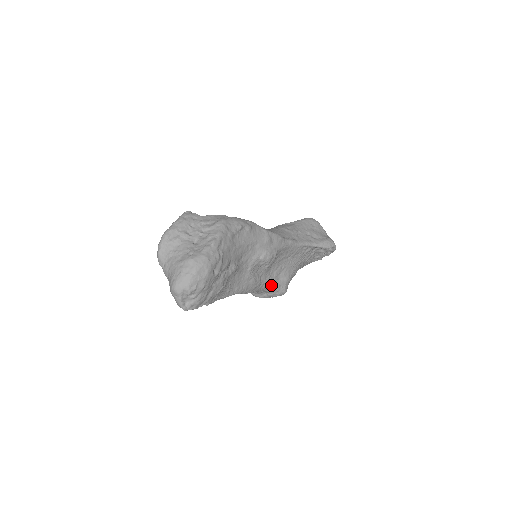
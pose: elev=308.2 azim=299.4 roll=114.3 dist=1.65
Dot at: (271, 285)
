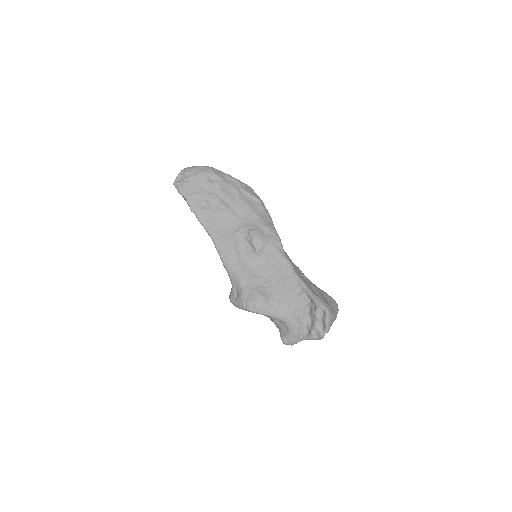
Dot at: (244, 281)
